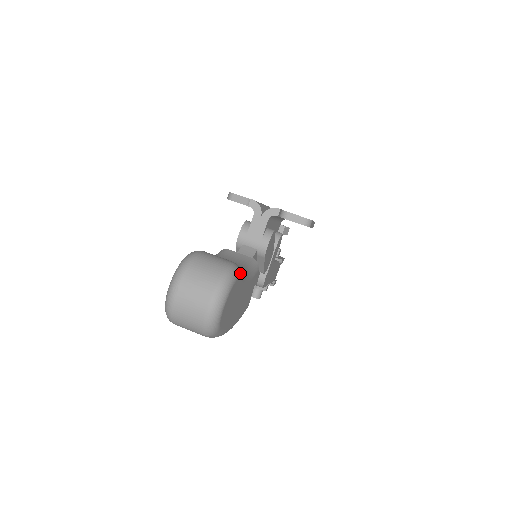
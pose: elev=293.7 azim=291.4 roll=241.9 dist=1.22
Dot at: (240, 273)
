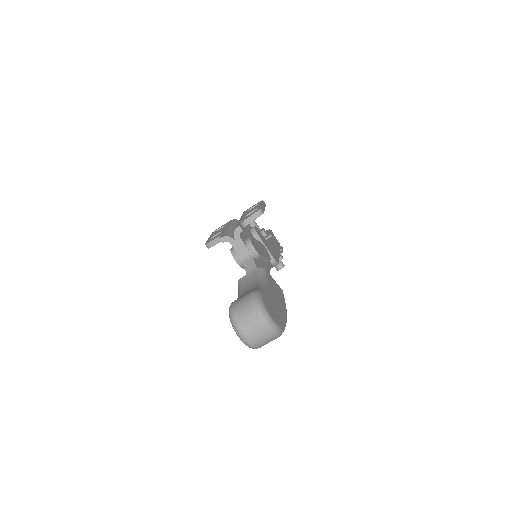
Dot at: (260, 293)
